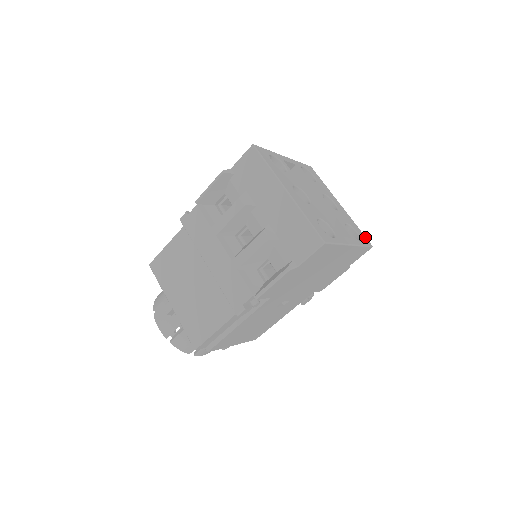
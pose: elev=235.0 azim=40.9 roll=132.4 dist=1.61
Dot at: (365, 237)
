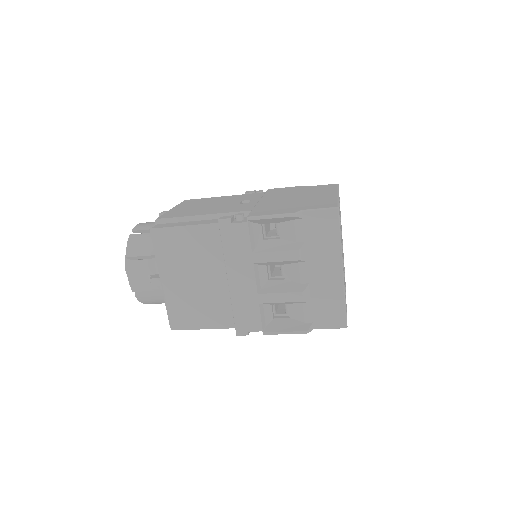
Dot at: occluded
